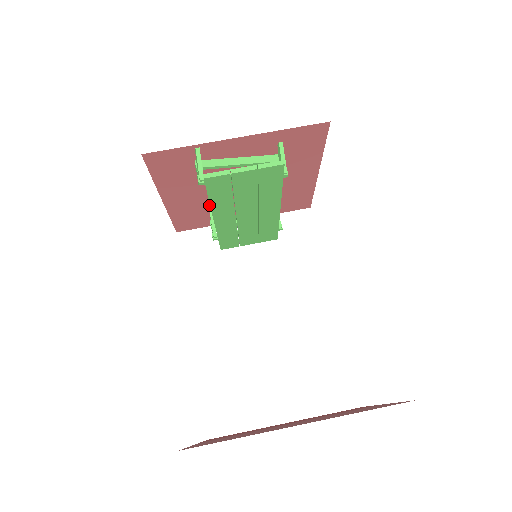
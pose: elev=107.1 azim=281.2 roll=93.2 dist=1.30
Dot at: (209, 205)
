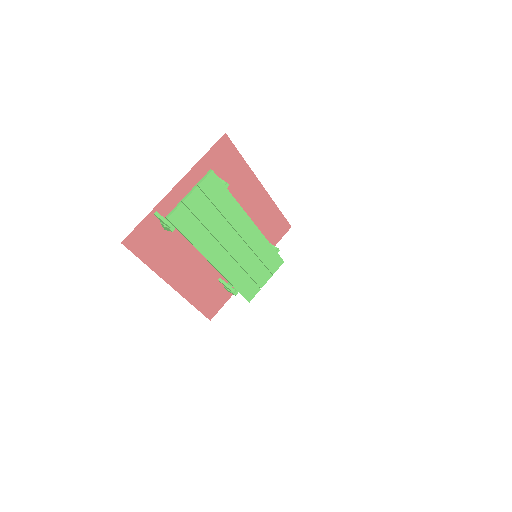
Dot at: (211, 271)
